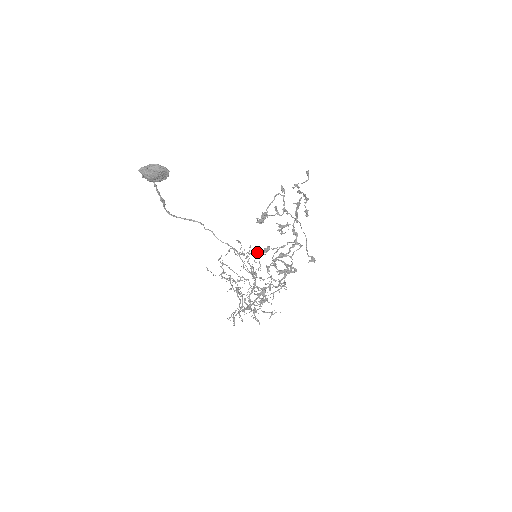
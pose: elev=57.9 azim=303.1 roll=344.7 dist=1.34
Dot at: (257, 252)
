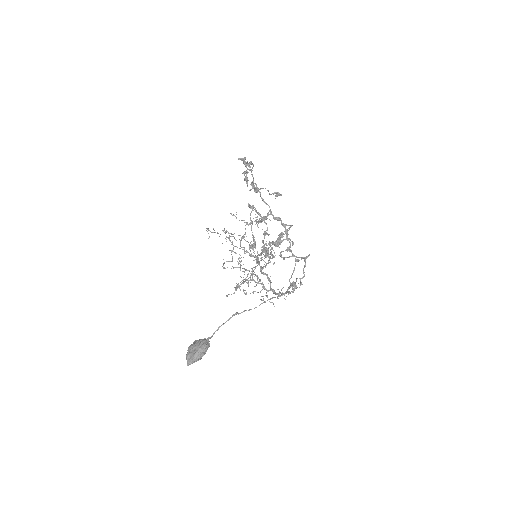
Dot at: (238, 235)
